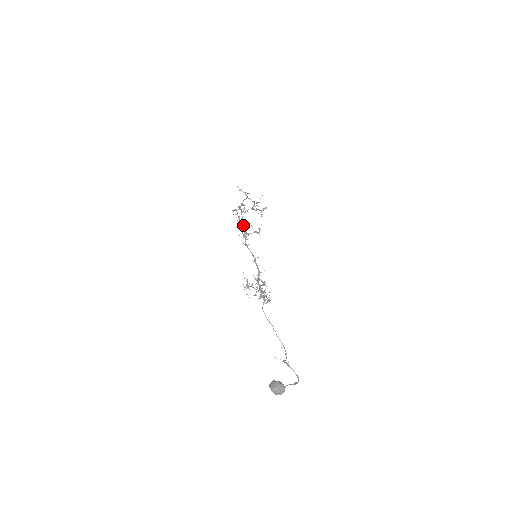
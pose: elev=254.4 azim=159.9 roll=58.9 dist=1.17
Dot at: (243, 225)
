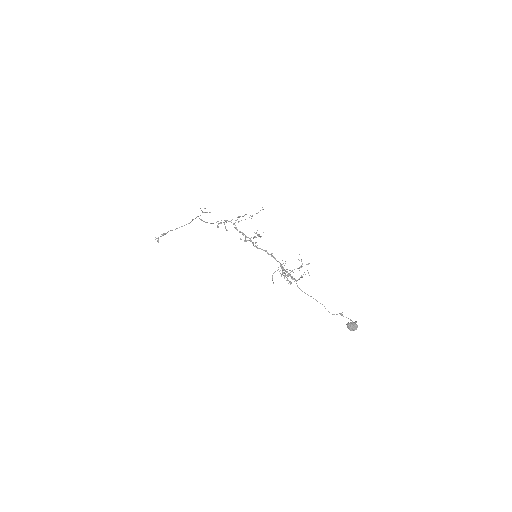
Dot at: (242, 233)
